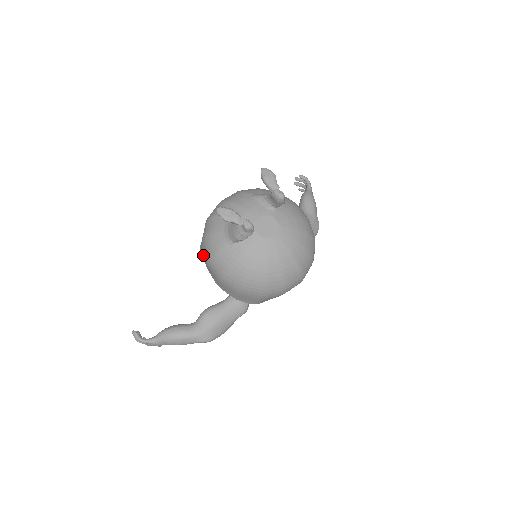
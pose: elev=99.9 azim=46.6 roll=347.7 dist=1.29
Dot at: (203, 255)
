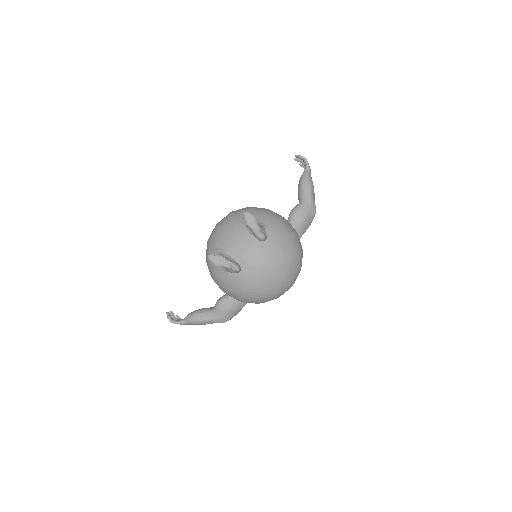
Dot at: occluded
